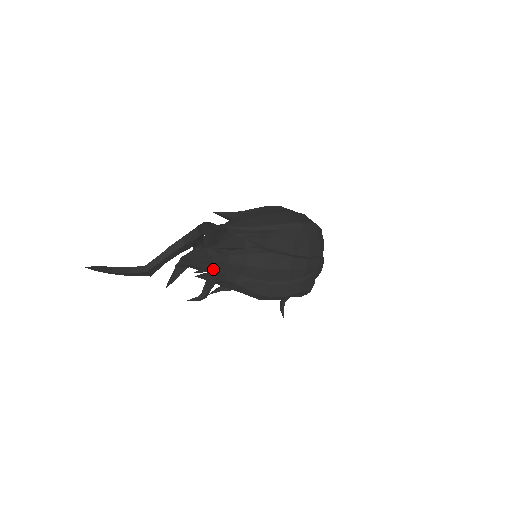
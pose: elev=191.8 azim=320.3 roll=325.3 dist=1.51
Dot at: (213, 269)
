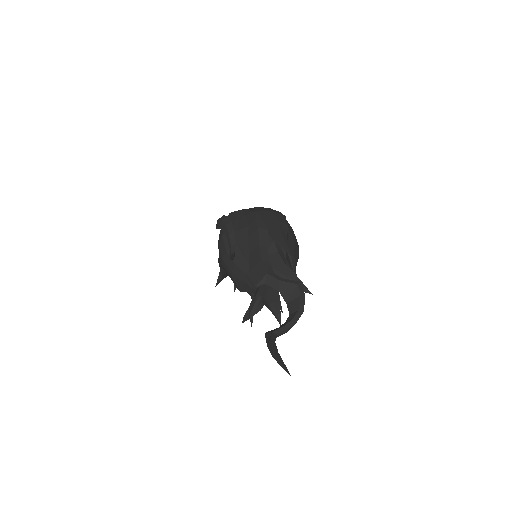
Dot at: occluded
